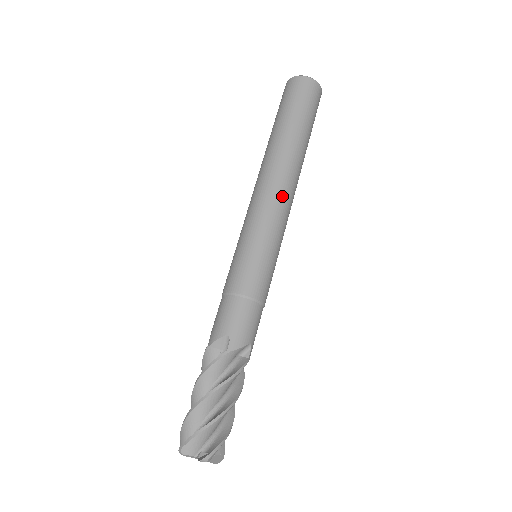
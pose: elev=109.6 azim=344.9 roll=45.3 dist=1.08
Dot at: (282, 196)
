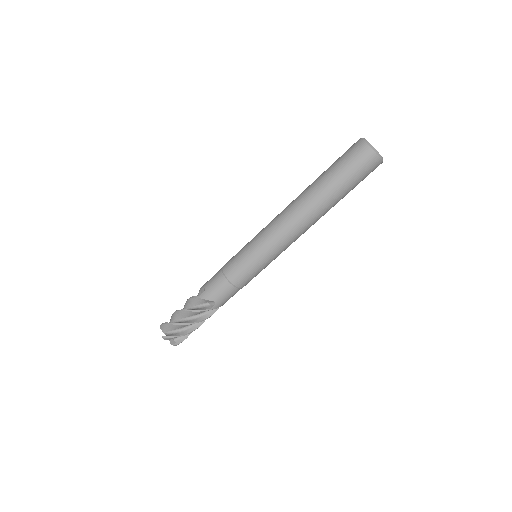
Dot at: (296, 238)
